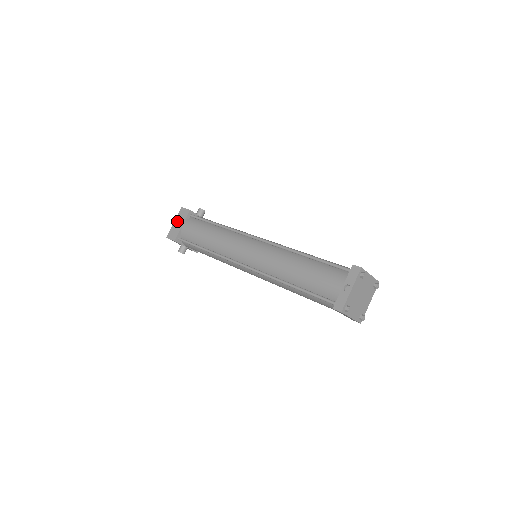
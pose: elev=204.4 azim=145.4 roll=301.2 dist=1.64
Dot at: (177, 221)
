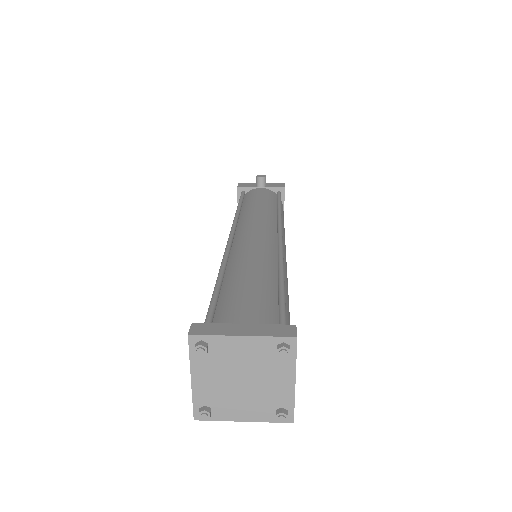
Dot at: occluded
